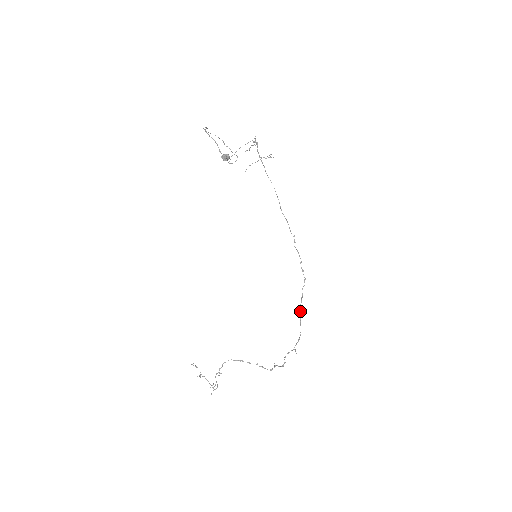
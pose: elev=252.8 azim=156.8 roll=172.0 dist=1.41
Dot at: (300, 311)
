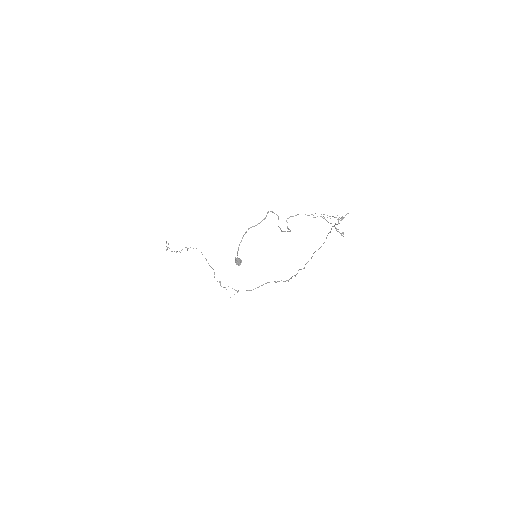
Dot at: (266, 283)
